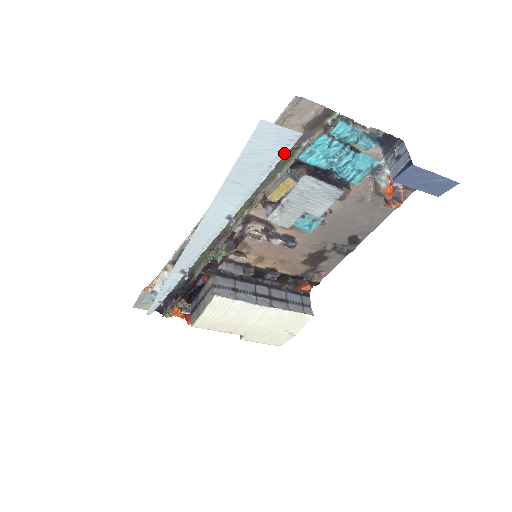
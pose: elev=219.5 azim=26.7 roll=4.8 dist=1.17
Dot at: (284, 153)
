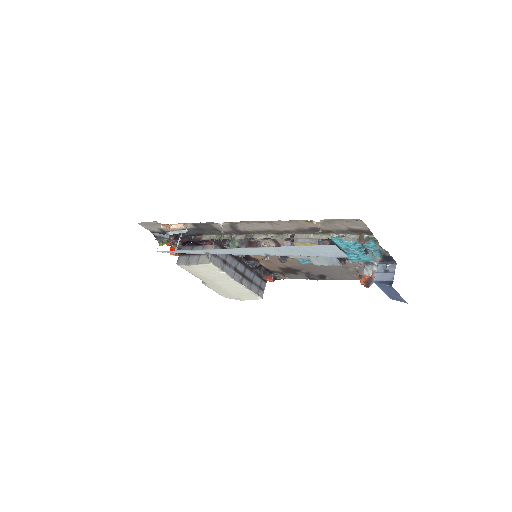
Dot at: (331, 256)
